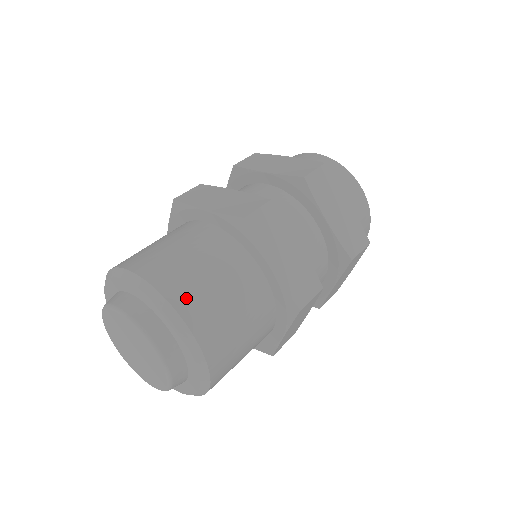
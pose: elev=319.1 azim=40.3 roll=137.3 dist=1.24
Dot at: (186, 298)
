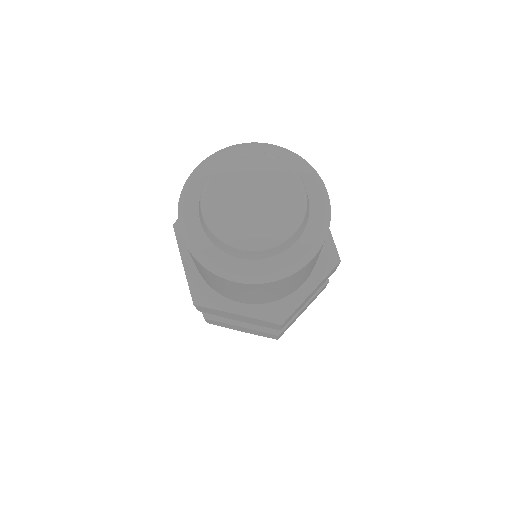
Dot at: occluded
